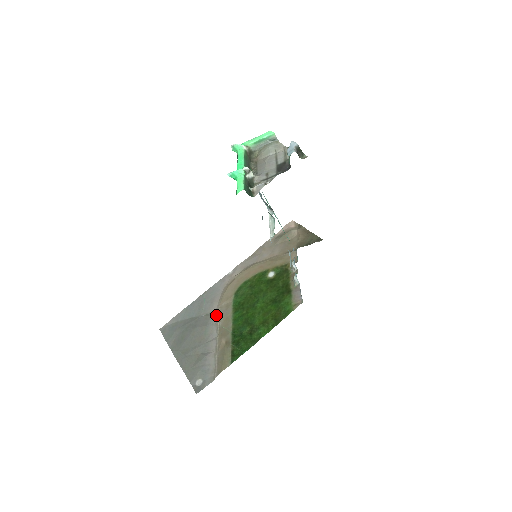
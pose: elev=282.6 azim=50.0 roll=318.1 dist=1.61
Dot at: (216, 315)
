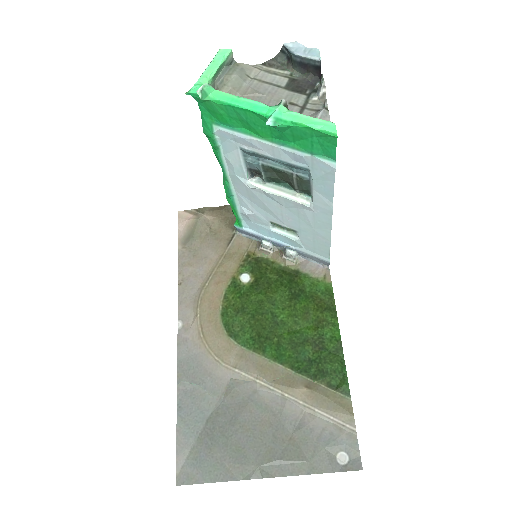
Dot at: (241, 380)
